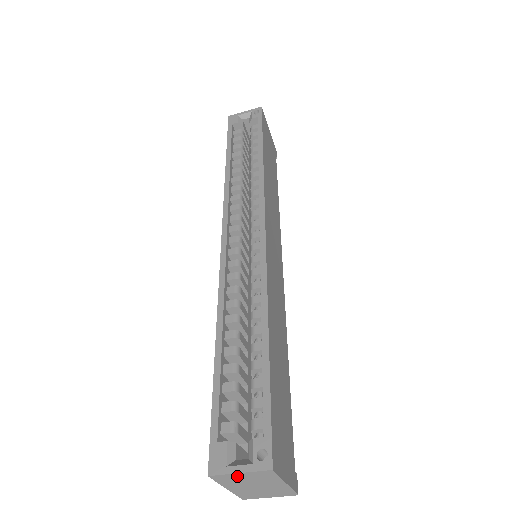
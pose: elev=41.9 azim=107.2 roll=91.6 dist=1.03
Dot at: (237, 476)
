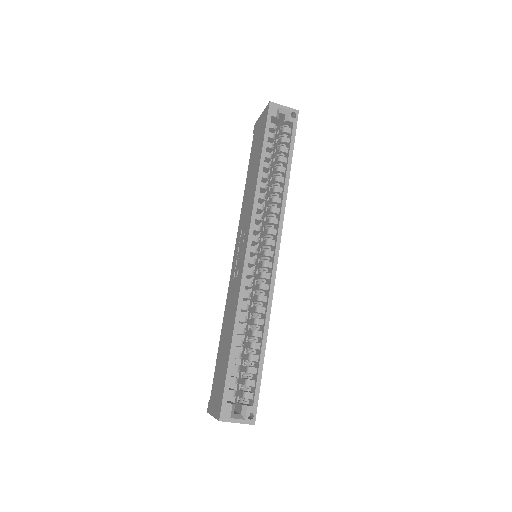
Dot at: (232, 422)
